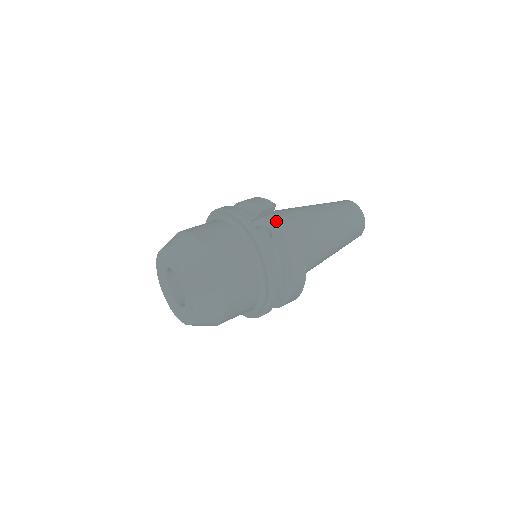
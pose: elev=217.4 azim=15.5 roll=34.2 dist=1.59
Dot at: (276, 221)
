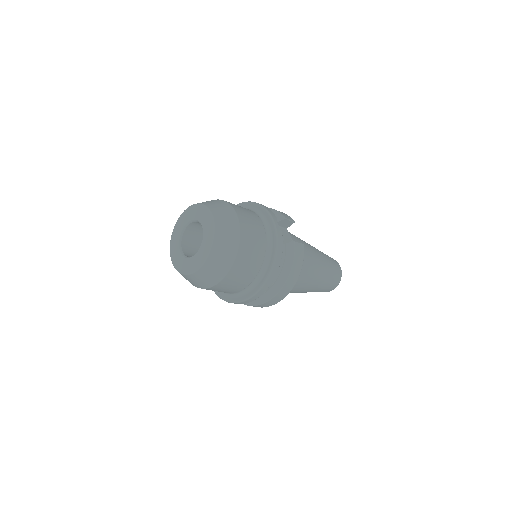
Dot at: (288, 234)
